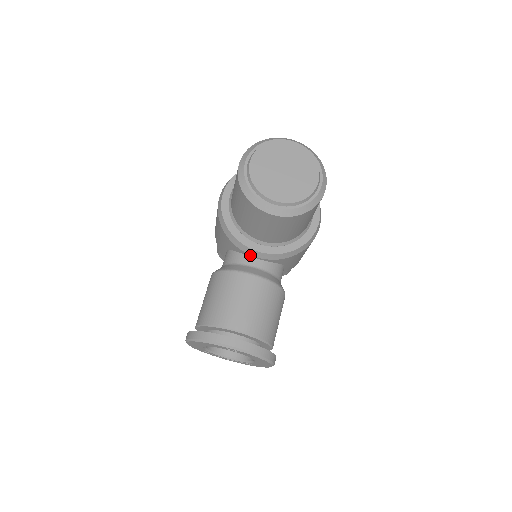
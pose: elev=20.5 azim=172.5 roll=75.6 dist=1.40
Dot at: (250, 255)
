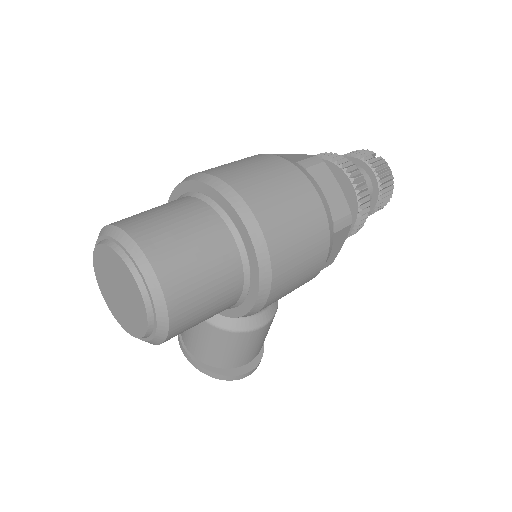
Dot at: occluded
